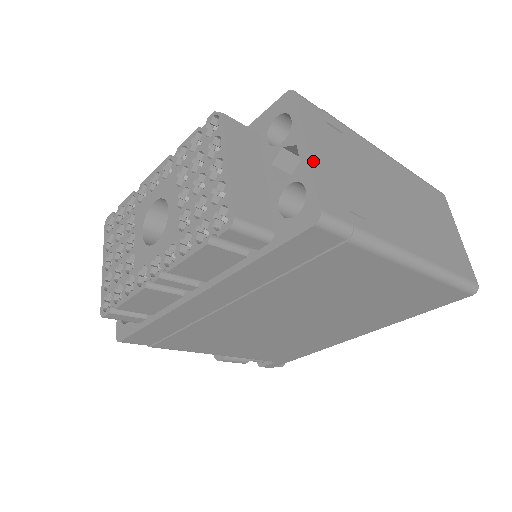
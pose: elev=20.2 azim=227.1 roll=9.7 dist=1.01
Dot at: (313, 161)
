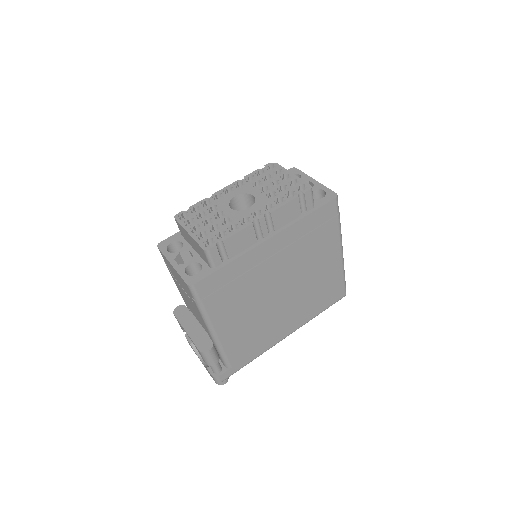
Dot at: (320, 184)
